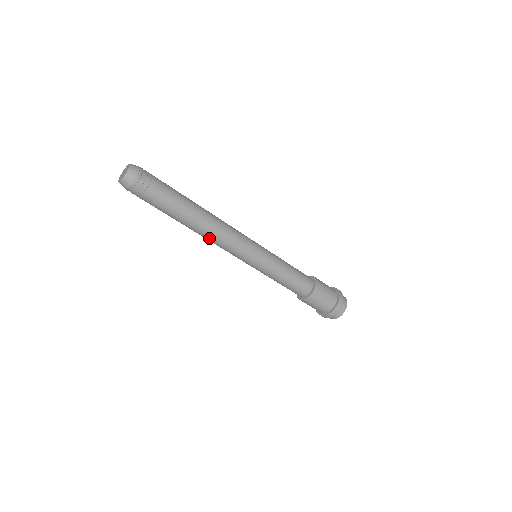
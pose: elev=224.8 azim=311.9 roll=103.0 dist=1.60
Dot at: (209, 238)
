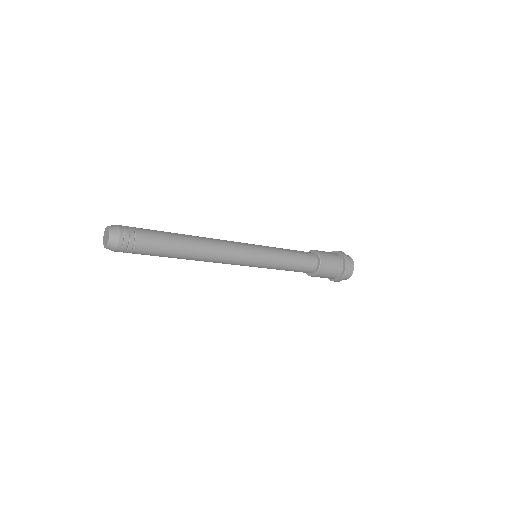
Dot at: (206, 261)
